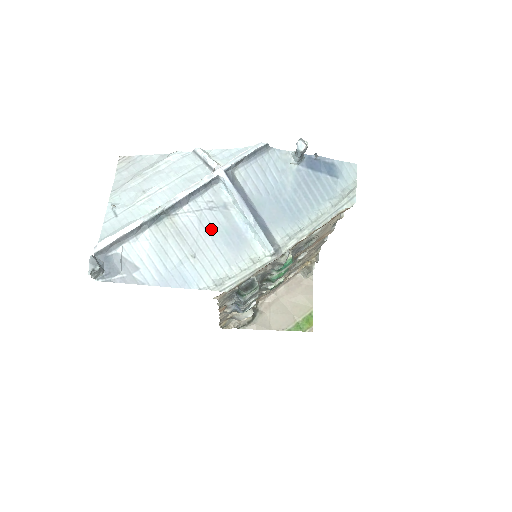
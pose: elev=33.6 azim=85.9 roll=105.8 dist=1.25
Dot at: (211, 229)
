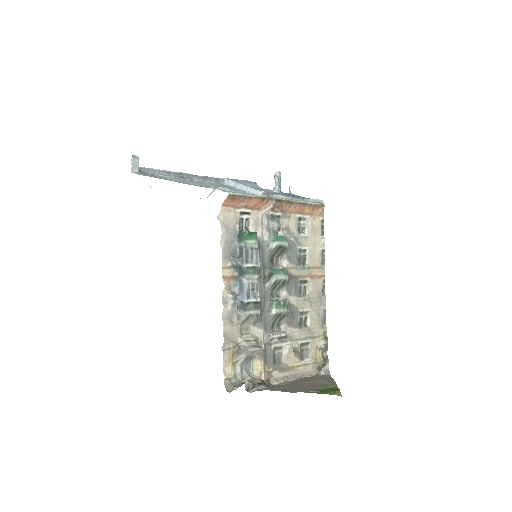
Dot at: occluded
